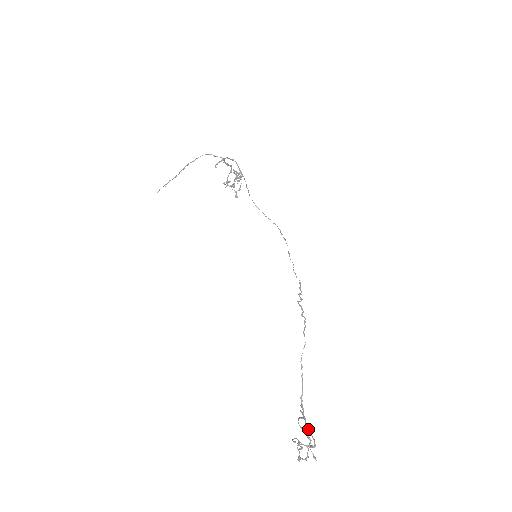
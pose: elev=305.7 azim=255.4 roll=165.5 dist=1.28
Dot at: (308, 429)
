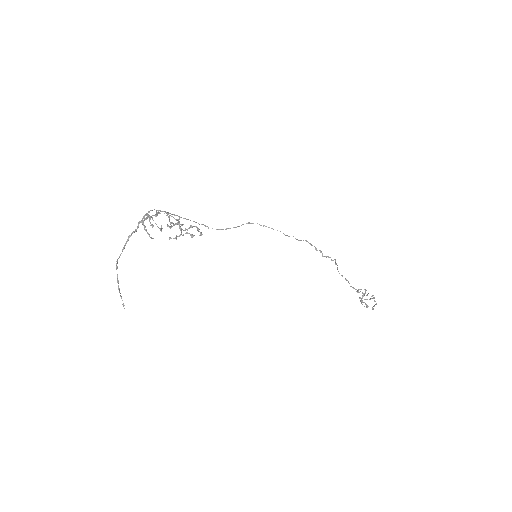
Dot at: occluded
